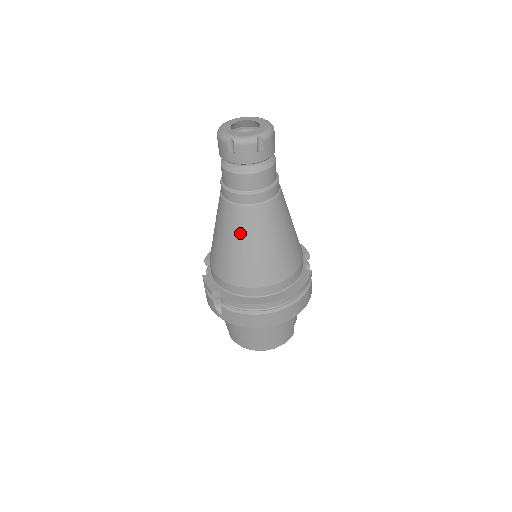
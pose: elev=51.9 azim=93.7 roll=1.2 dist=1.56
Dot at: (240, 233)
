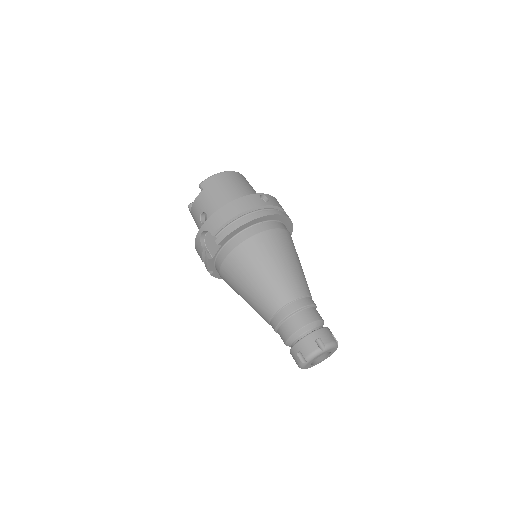
Dot at: occluded
